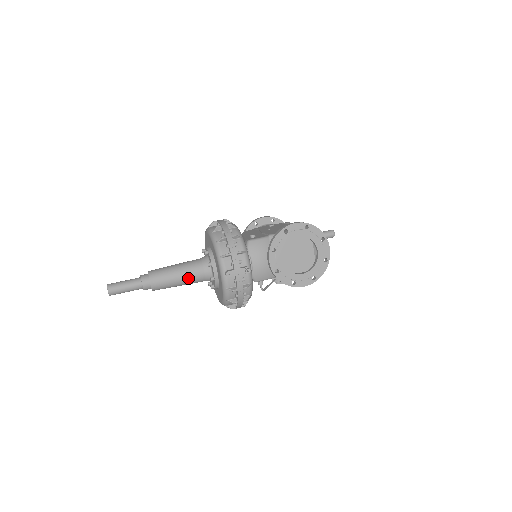
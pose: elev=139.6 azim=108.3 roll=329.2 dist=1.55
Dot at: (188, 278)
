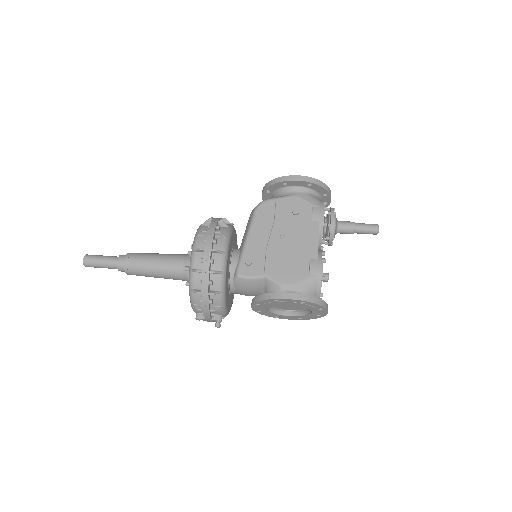
Dot at: (166, 278)
